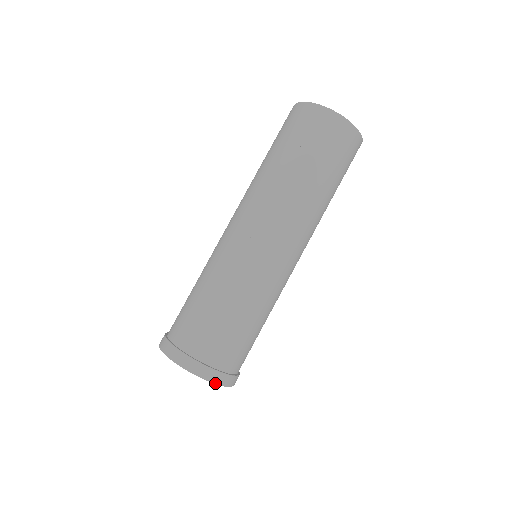
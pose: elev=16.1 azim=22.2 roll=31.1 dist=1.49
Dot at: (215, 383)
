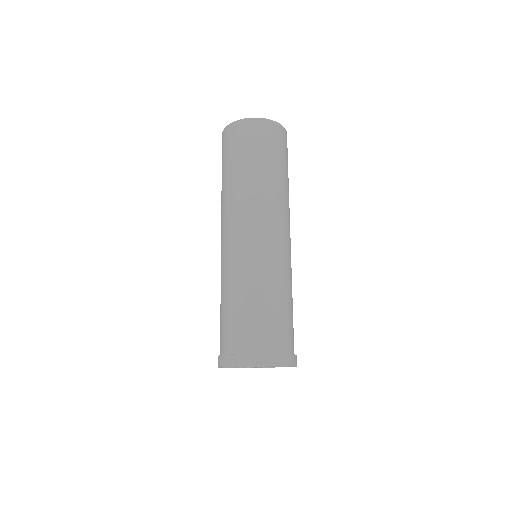
Dot at: (245, 366)
